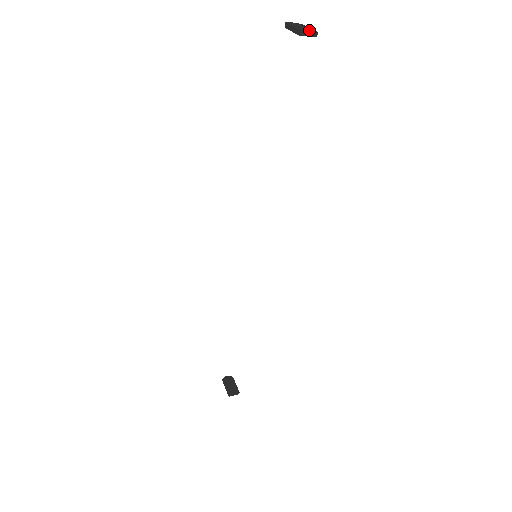
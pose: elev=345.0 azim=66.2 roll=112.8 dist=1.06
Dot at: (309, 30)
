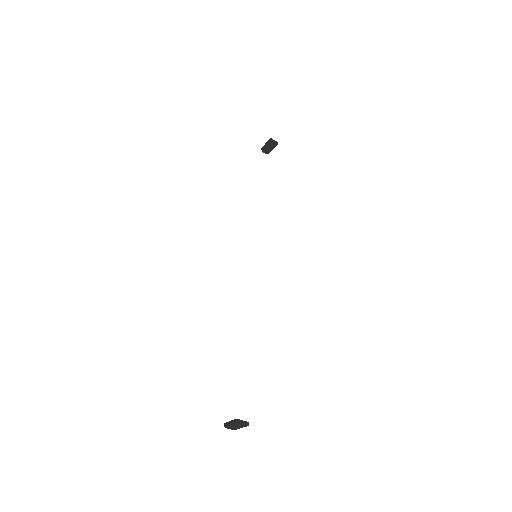
Dot at: (274, 141)
